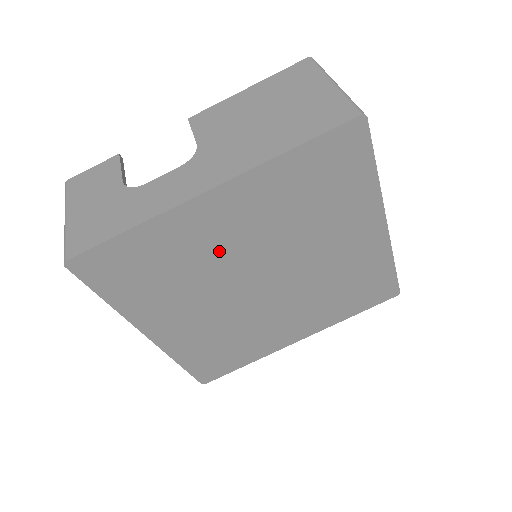
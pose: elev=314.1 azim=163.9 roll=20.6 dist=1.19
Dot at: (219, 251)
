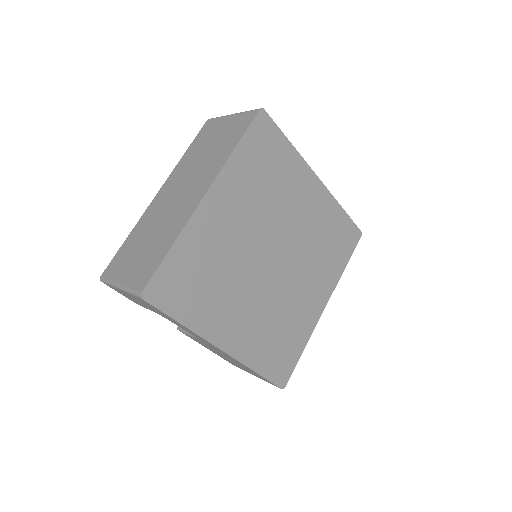
Dot at: (288, 207)
